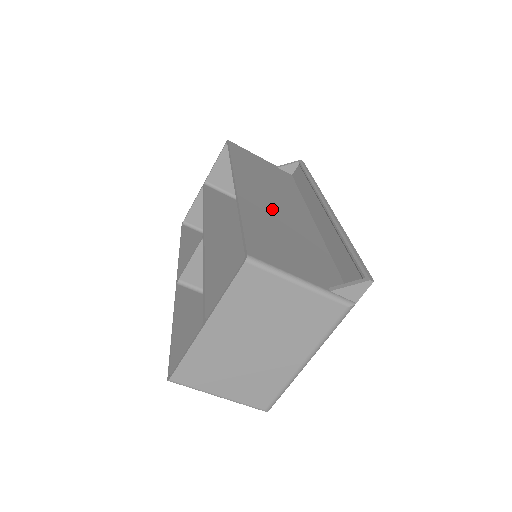
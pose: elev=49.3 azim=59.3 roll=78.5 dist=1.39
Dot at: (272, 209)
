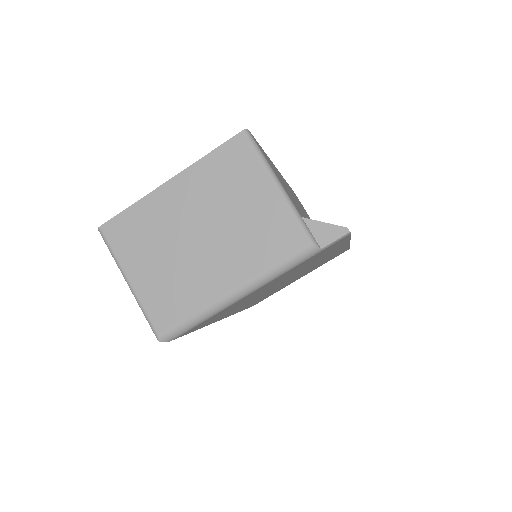
Dot at: occluded
